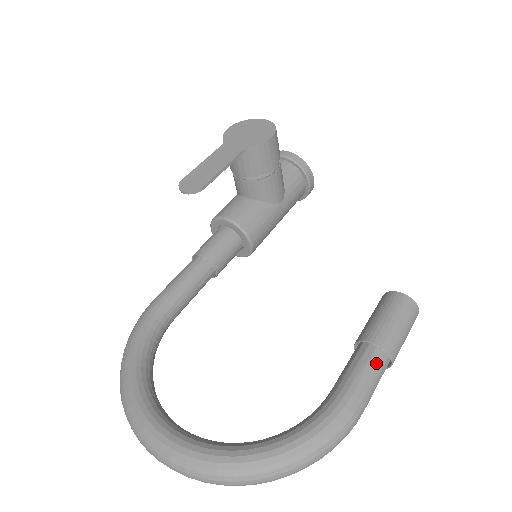
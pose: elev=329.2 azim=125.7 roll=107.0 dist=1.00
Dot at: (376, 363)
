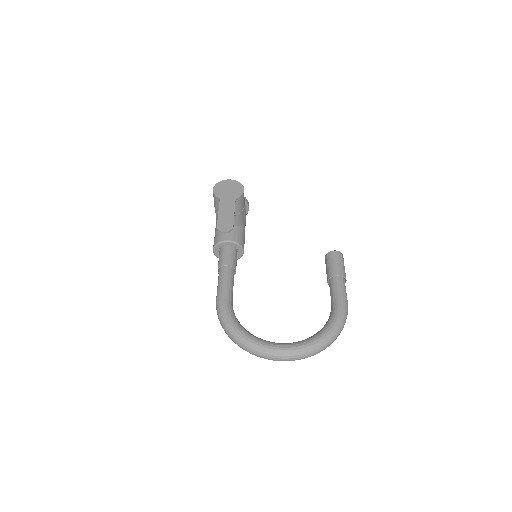
Dot at: (343, 283)
